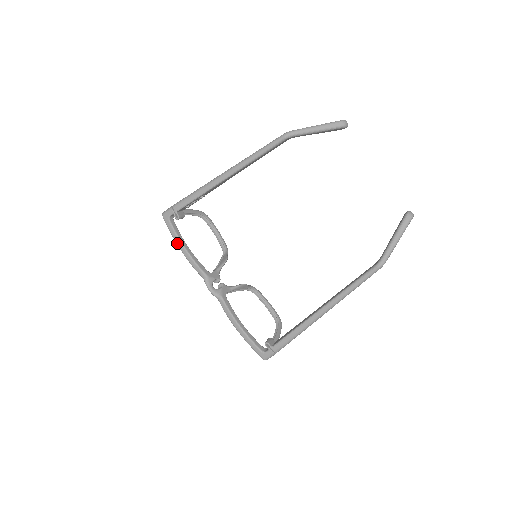
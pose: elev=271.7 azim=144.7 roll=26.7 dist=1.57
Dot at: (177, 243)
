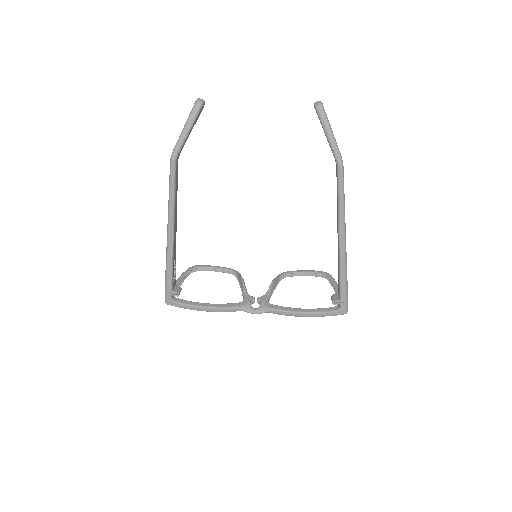
Dot at: (197, 310)
